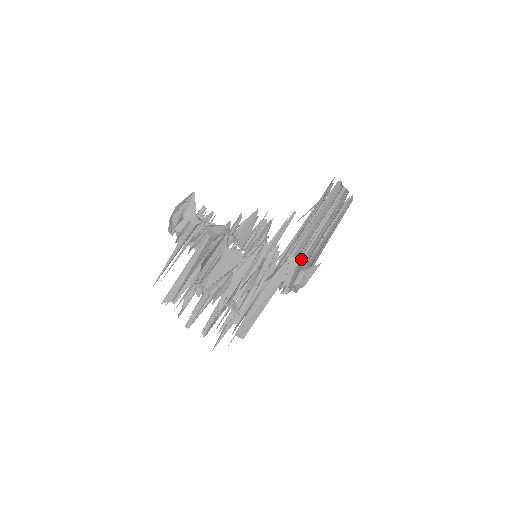
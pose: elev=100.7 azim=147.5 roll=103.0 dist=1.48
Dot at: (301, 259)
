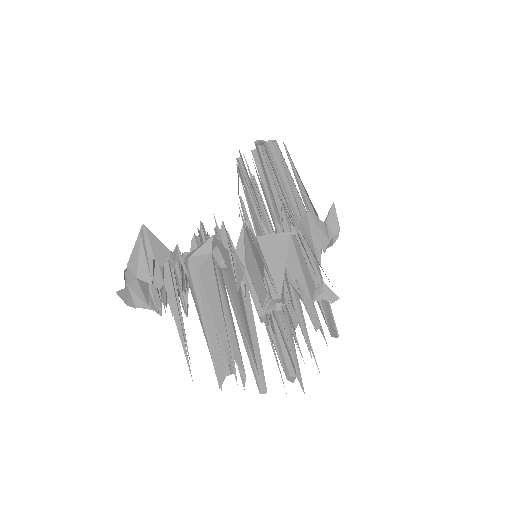
Dot at: (310, 215)
